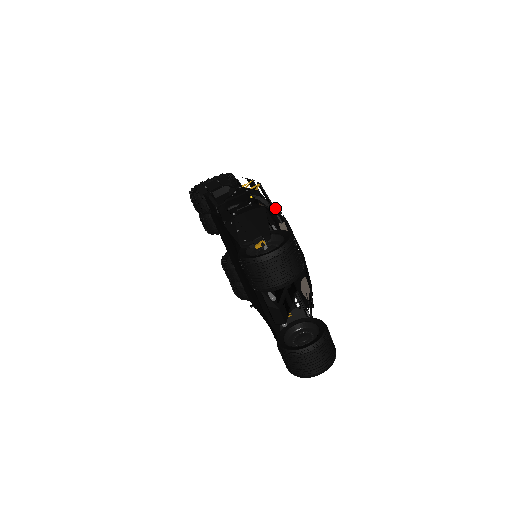
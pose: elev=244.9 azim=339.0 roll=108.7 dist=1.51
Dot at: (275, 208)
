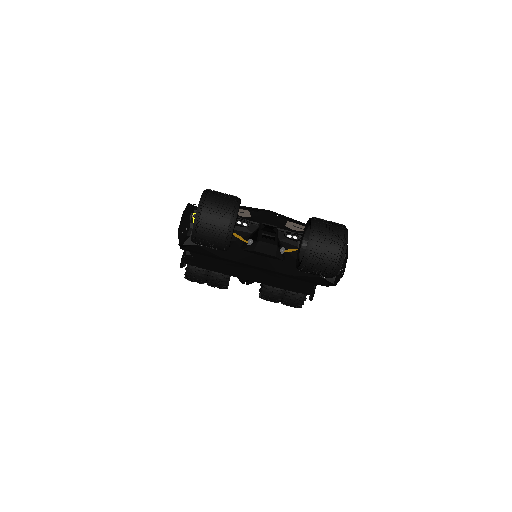
Dot at: occluded
